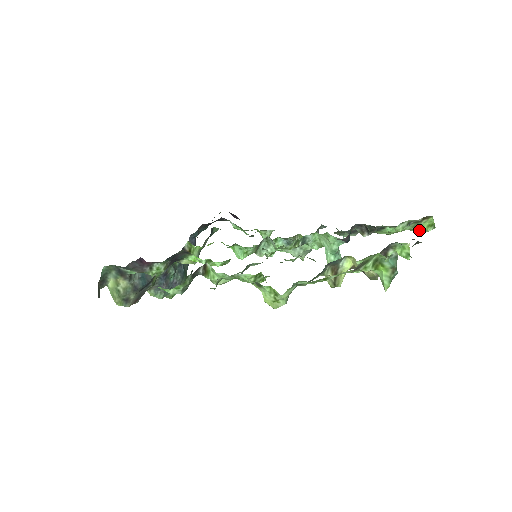
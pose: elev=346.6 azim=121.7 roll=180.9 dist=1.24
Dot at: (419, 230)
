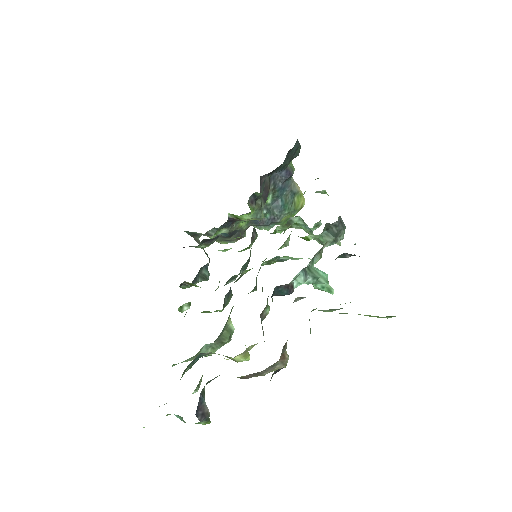
Dot at: occluded
